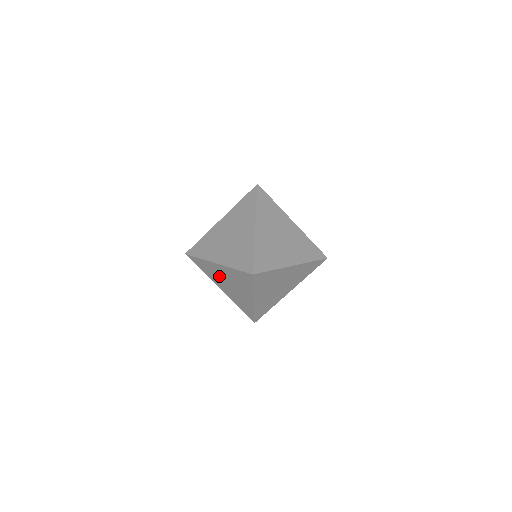
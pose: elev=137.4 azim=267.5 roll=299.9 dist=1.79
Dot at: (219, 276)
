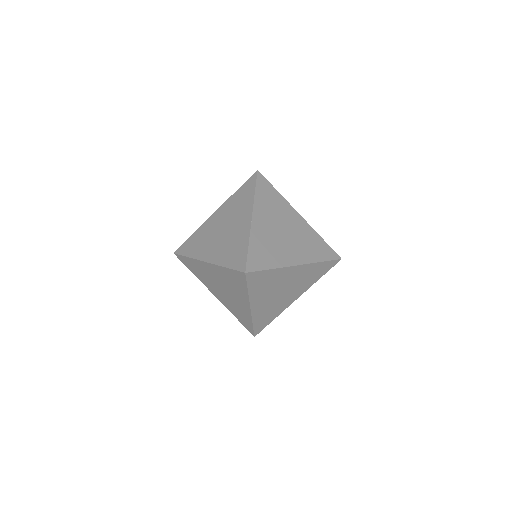
Dot at: (211, 278)
